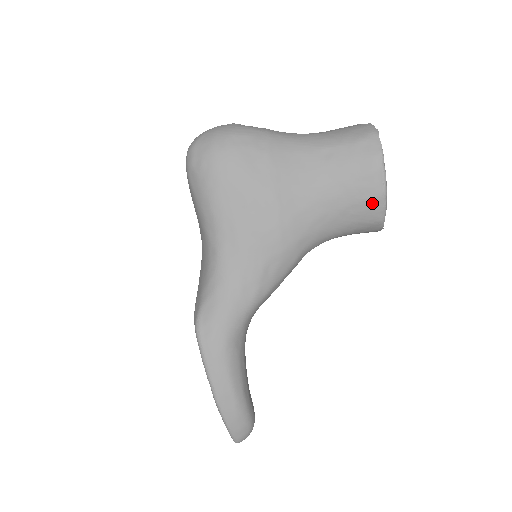
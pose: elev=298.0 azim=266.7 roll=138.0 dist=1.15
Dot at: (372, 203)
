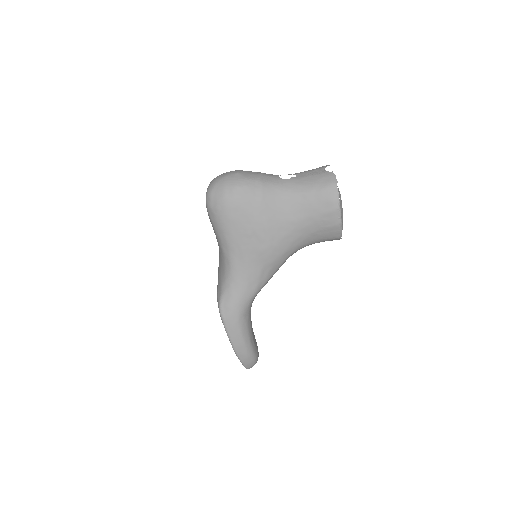
Dot at: (332, 229)
